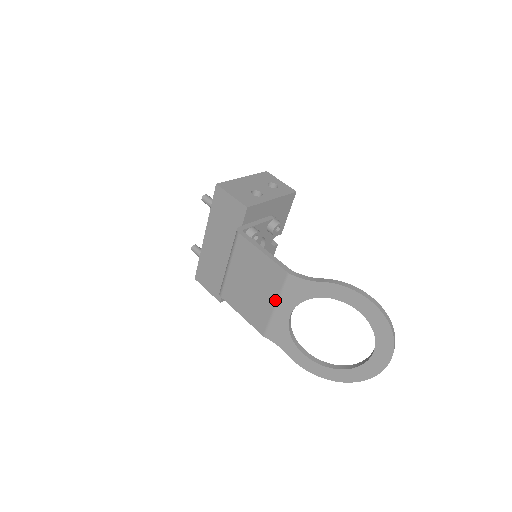
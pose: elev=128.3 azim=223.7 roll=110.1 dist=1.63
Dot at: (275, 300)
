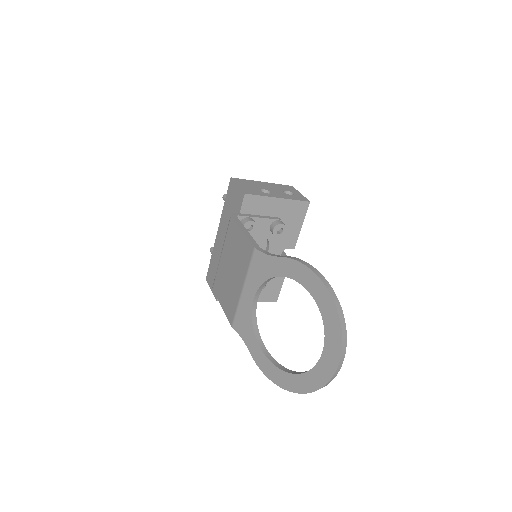
Dot at: (243, 281)
